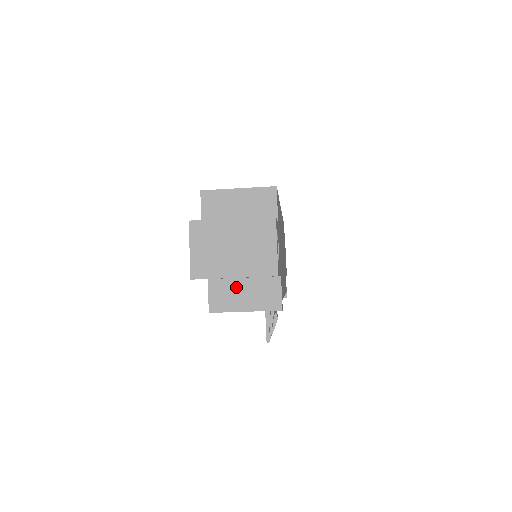
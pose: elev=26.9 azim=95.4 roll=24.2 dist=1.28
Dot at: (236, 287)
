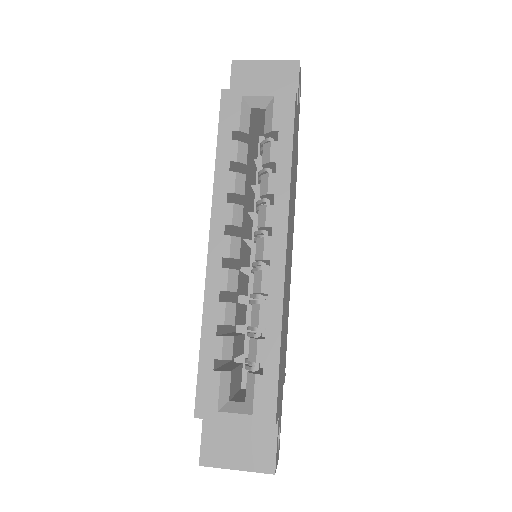
Dot at: occluded
